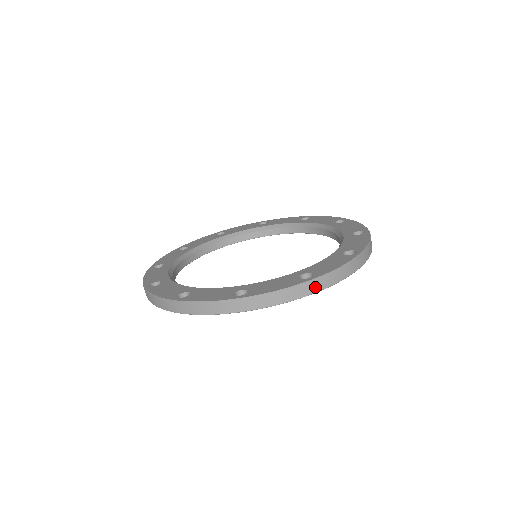
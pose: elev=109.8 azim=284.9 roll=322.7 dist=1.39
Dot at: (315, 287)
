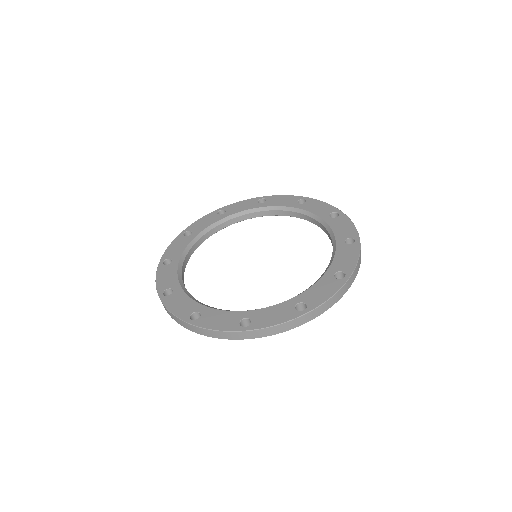
Dot at: (308, 318)
